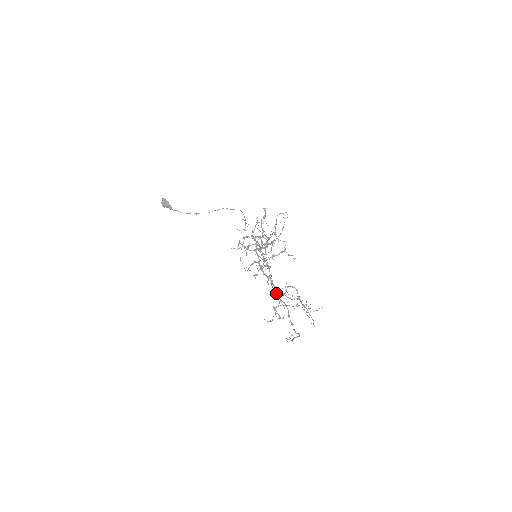
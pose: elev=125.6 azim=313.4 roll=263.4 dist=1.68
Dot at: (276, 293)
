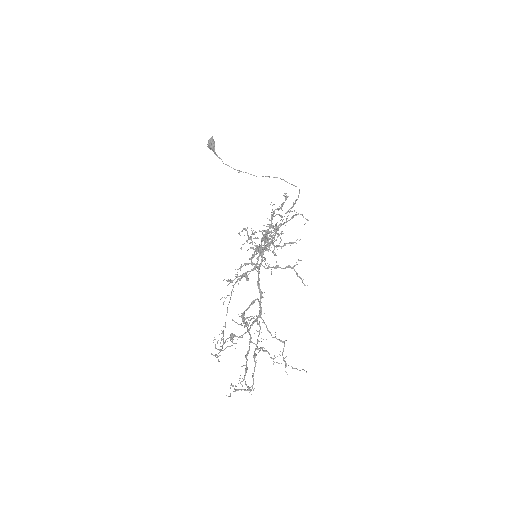
Dot at: (242, 318)
